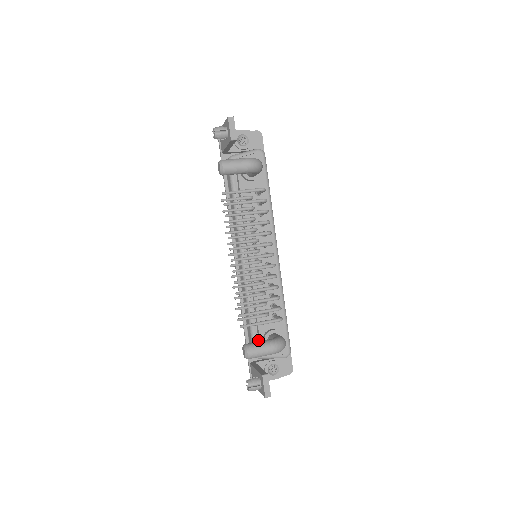
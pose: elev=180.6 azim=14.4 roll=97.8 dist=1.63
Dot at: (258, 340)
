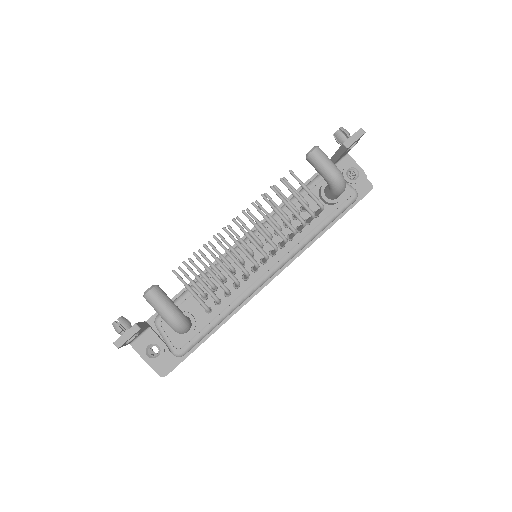
Dot at: occluded
